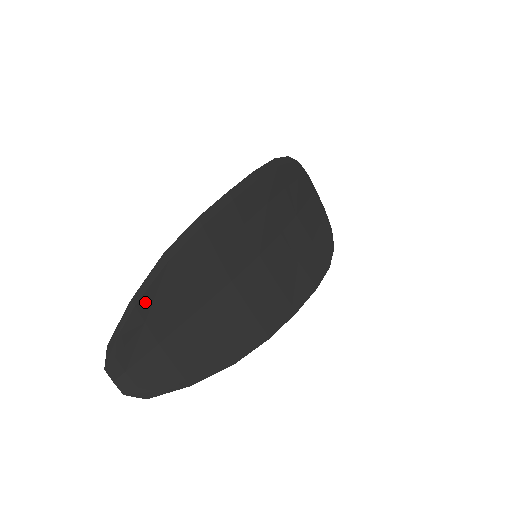
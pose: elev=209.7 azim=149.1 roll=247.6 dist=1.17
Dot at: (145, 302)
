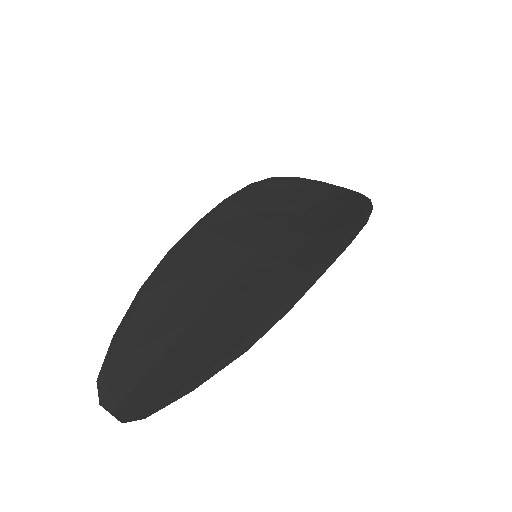
Dot at: (128, 333)
